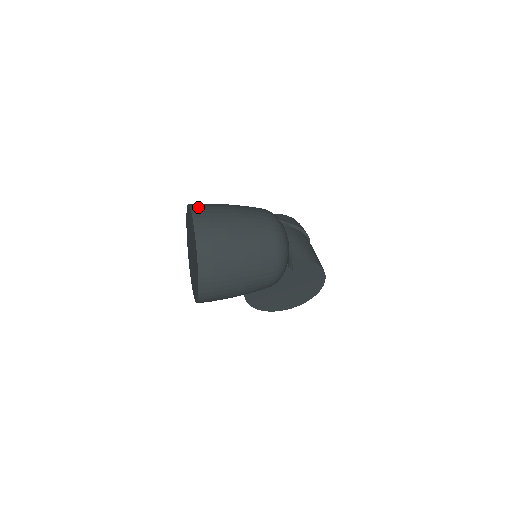
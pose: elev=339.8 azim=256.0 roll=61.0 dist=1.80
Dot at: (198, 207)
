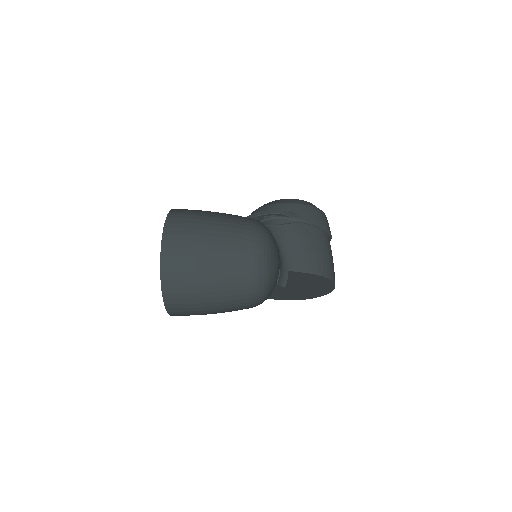
Dot at: (173, 223)
